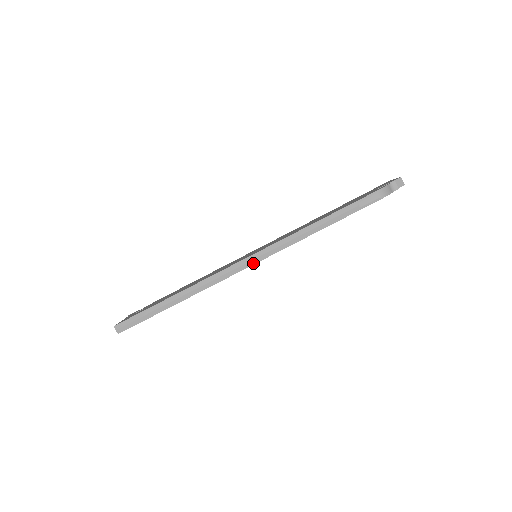
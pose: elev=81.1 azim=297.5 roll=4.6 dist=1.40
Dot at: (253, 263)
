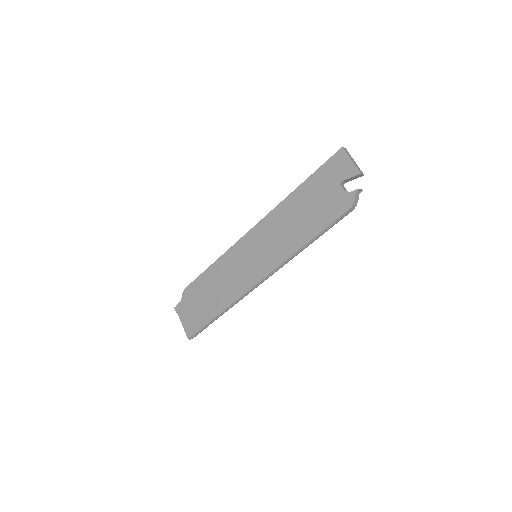
Dot at: occluded
